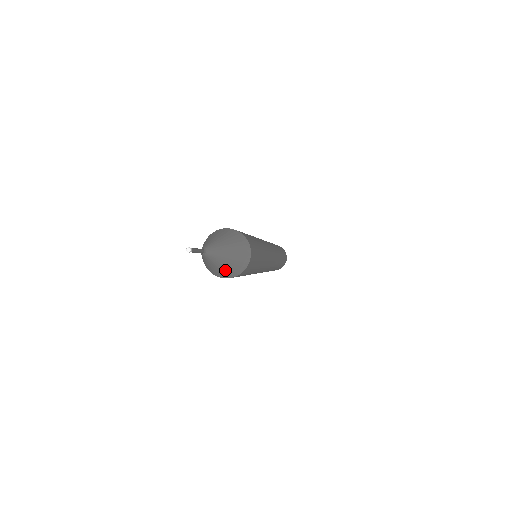
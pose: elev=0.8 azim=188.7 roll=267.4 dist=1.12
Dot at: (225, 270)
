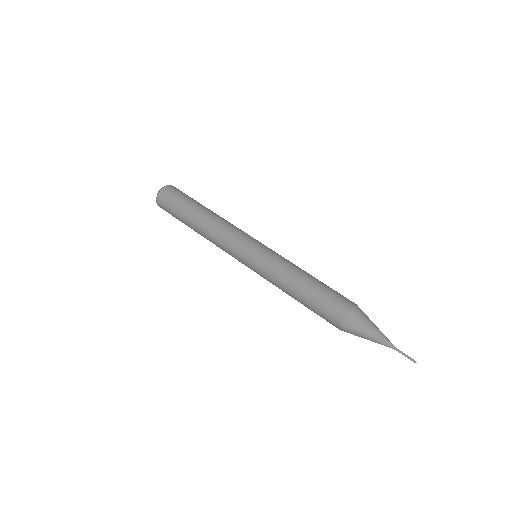
Dot at: occluded
